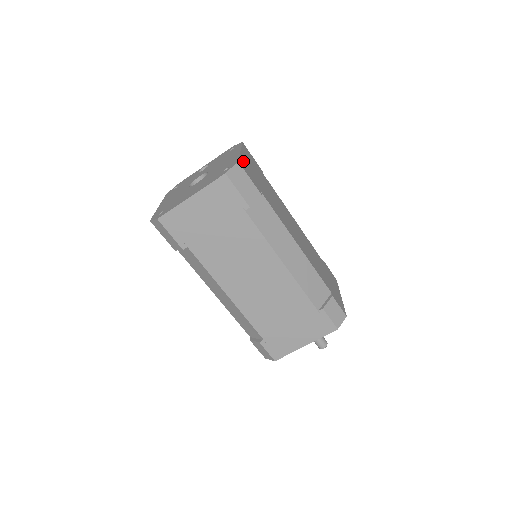
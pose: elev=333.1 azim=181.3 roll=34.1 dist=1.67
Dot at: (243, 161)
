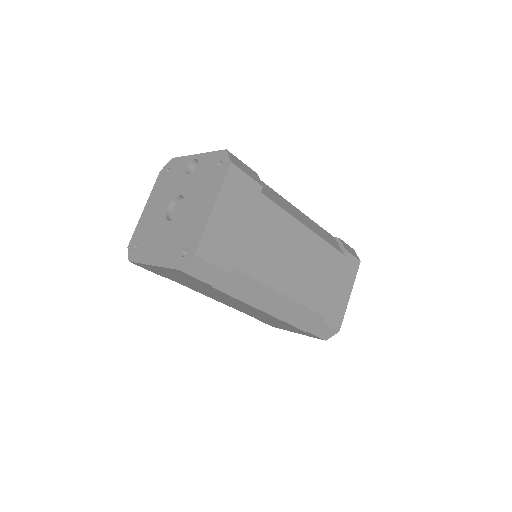
Dot at: (210, 234)
